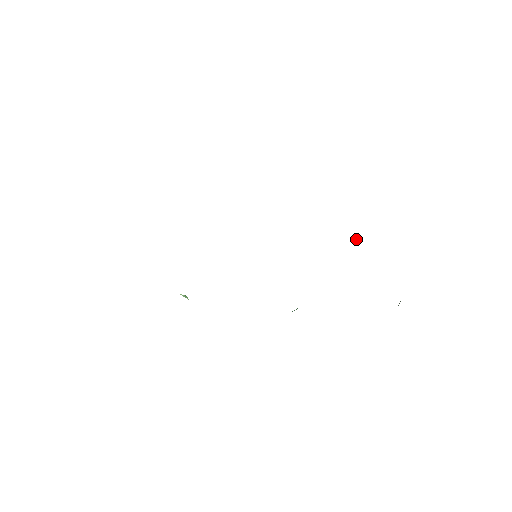
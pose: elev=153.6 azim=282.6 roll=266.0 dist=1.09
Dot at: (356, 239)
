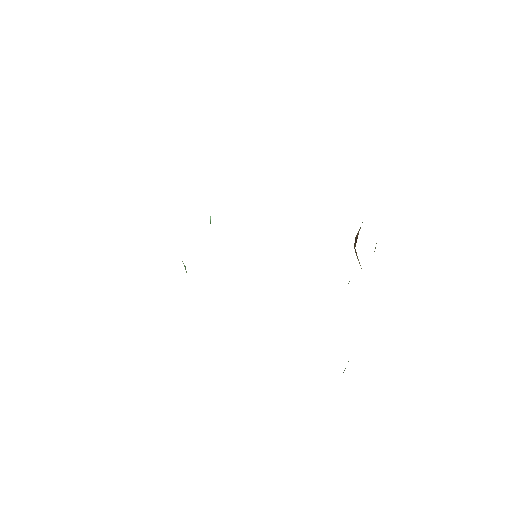
Dot at: occluded
